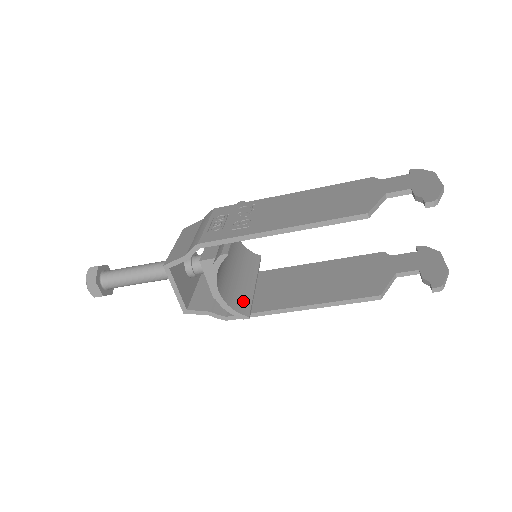
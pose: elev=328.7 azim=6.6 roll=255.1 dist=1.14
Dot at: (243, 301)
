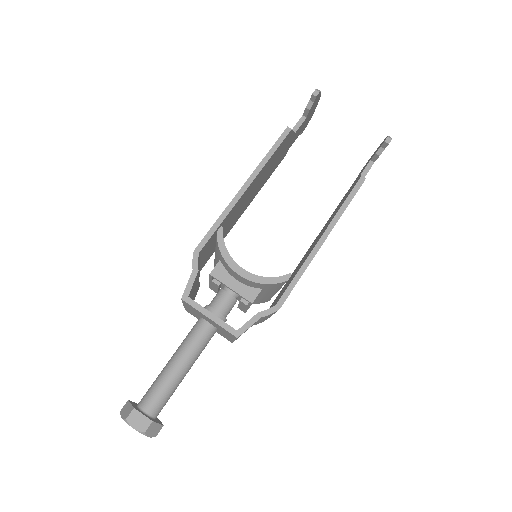
Dot at: occluded
